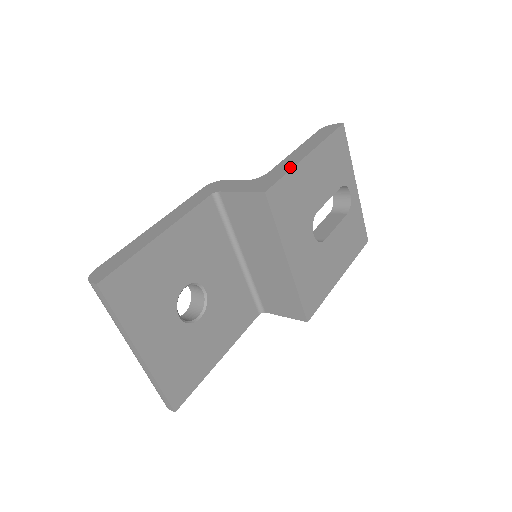
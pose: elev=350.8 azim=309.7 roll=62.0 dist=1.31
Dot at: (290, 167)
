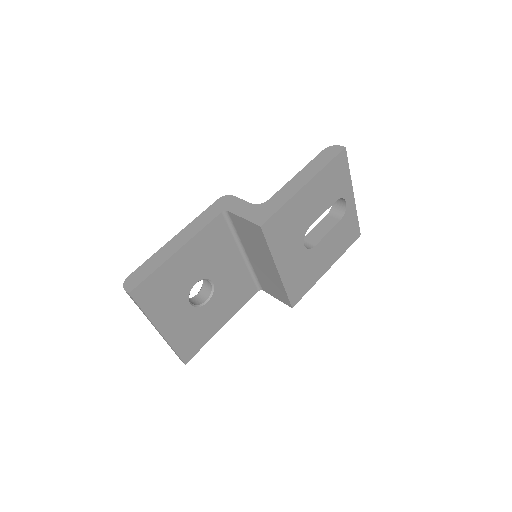
Dot at: (287, 199)
